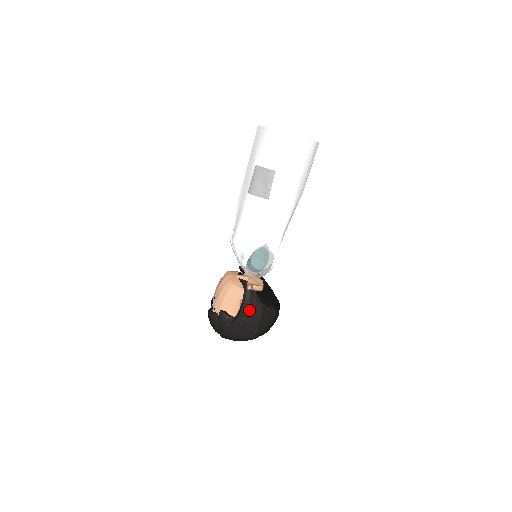
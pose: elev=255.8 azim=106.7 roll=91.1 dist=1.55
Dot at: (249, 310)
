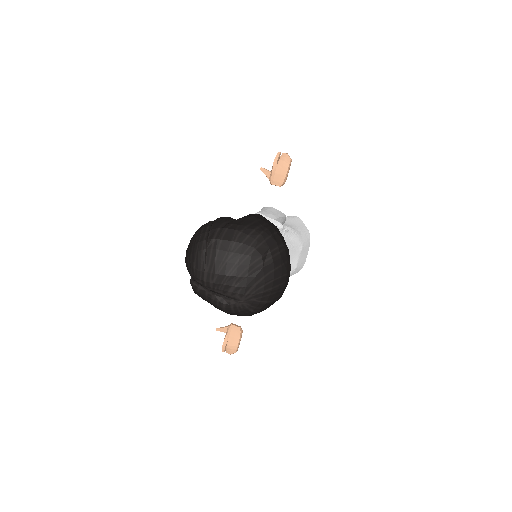
Dot at: (261, 216)
